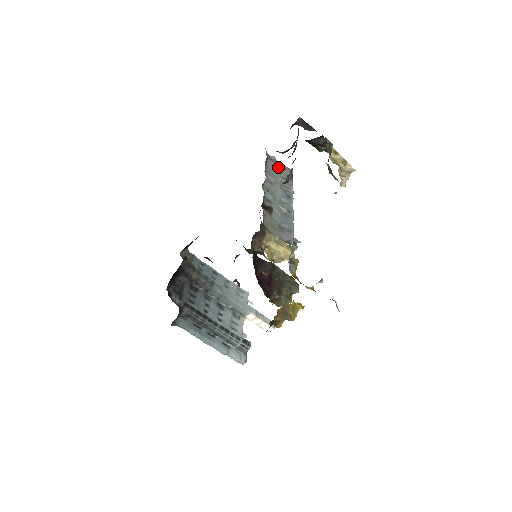
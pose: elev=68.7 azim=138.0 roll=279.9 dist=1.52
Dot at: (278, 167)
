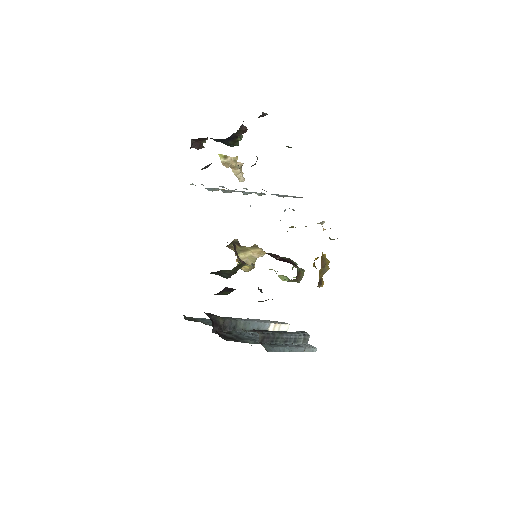
Dot at: occluded
